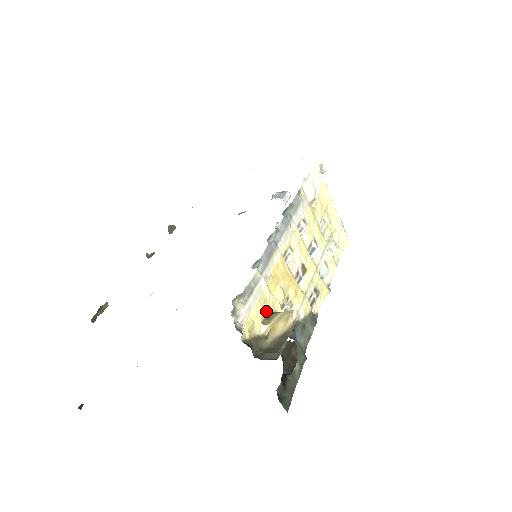
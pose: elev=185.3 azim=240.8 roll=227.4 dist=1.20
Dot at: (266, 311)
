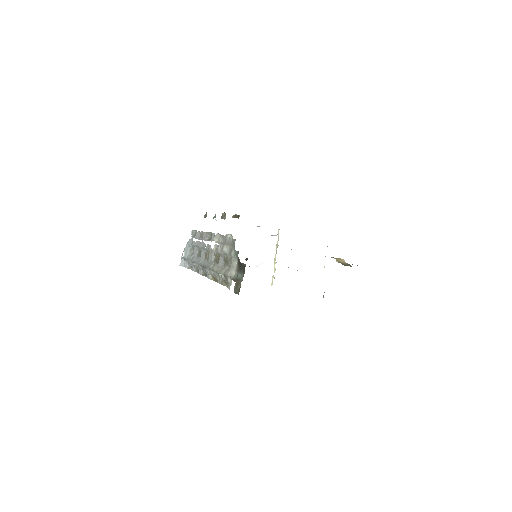
Dot at: occluded
